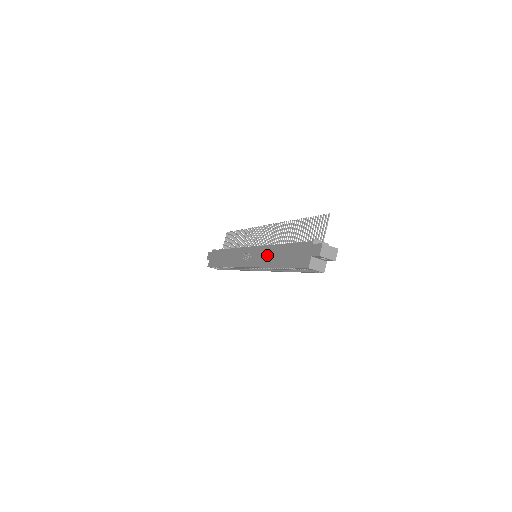
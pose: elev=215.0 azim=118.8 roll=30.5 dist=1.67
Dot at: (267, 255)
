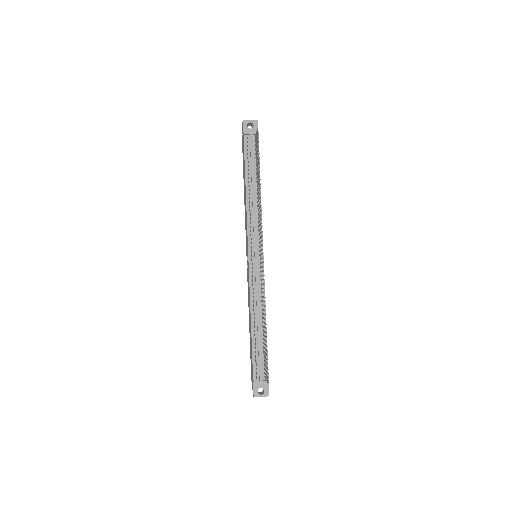
Dot at: (249, 302)
